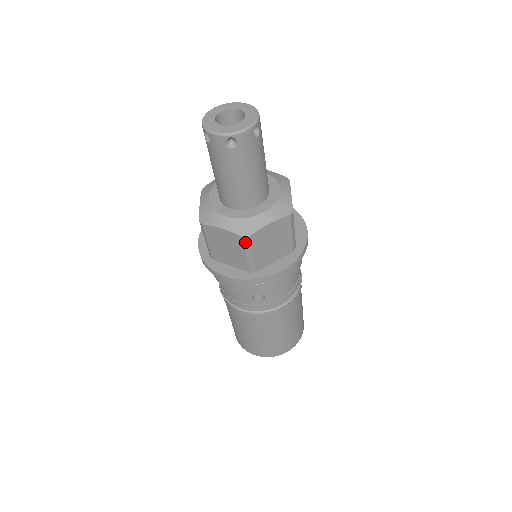
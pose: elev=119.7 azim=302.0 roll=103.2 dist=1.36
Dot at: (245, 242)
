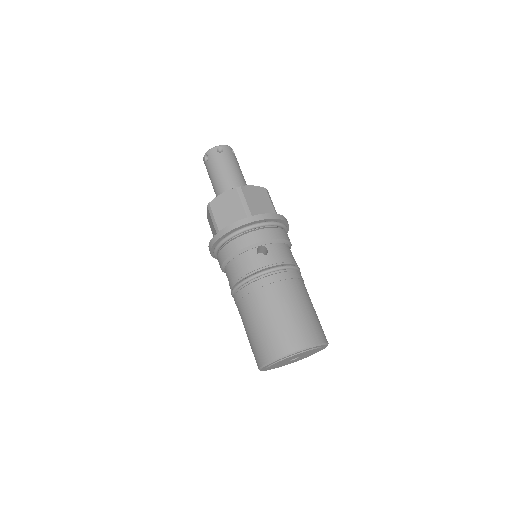
Dot at: (239, 192)
